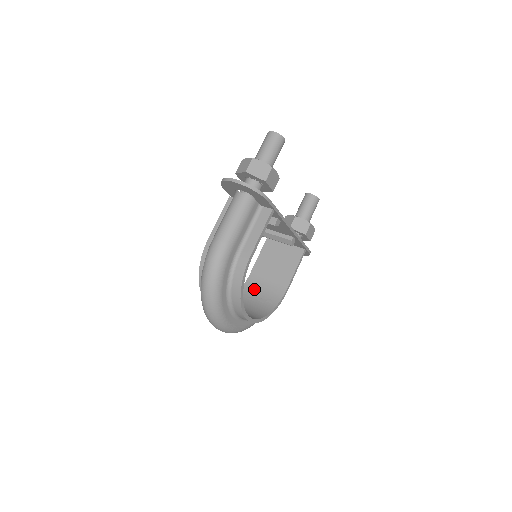
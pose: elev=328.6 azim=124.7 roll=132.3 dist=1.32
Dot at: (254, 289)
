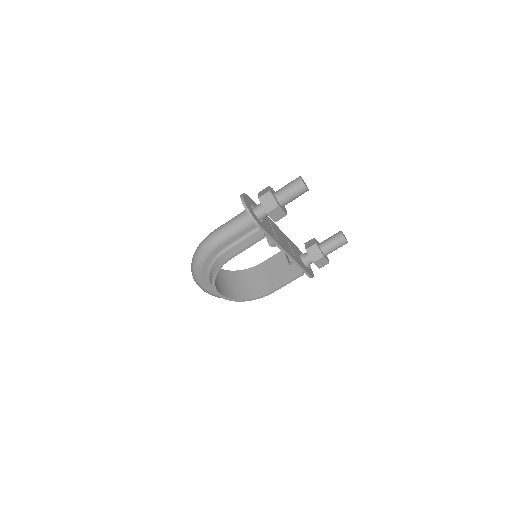
Dot at: (254, 275)
